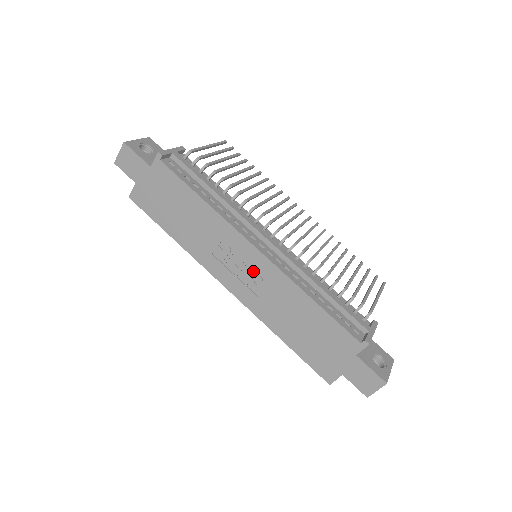
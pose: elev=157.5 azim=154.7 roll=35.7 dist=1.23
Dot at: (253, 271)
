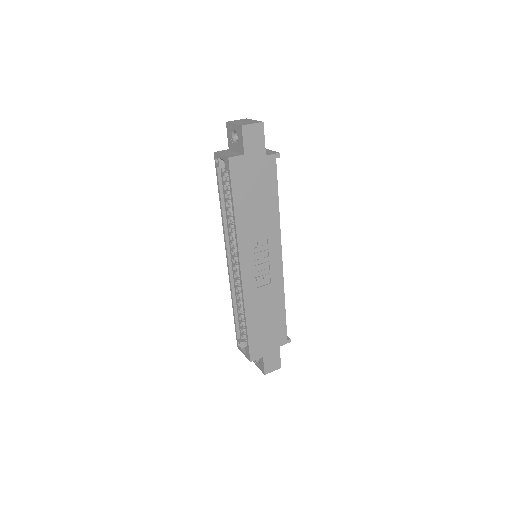
Dot at: (268, 270)
